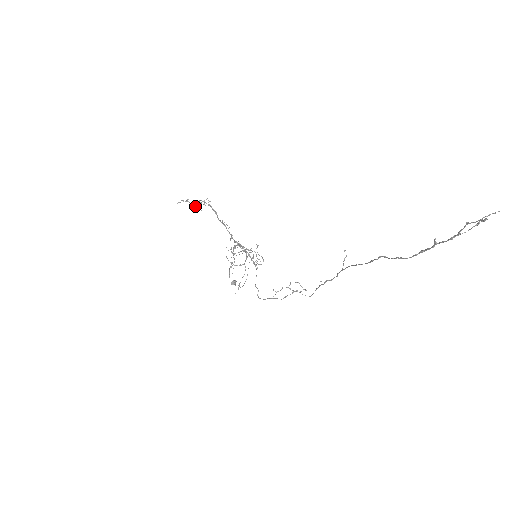
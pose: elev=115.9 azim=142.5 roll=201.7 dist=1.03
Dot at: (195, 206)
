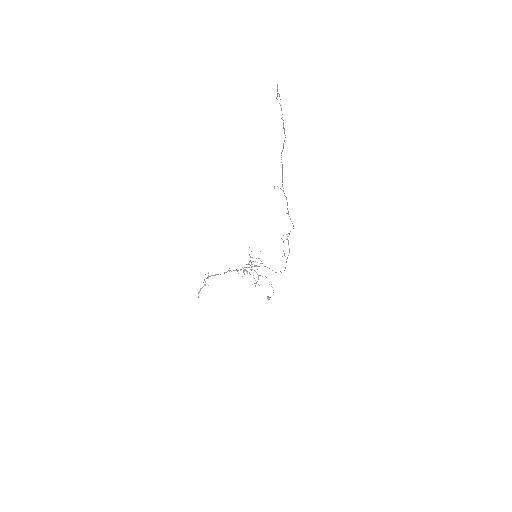
Dot at: occluded
